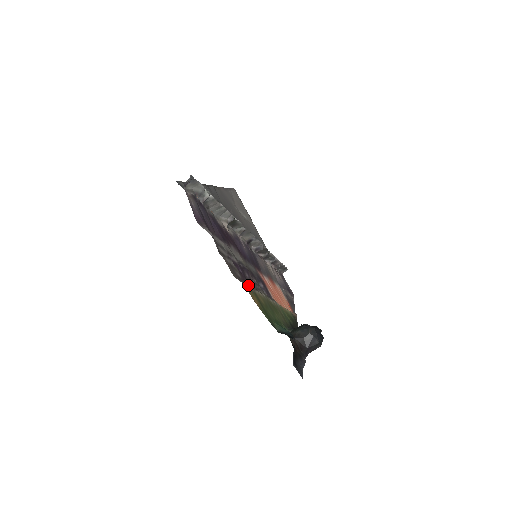
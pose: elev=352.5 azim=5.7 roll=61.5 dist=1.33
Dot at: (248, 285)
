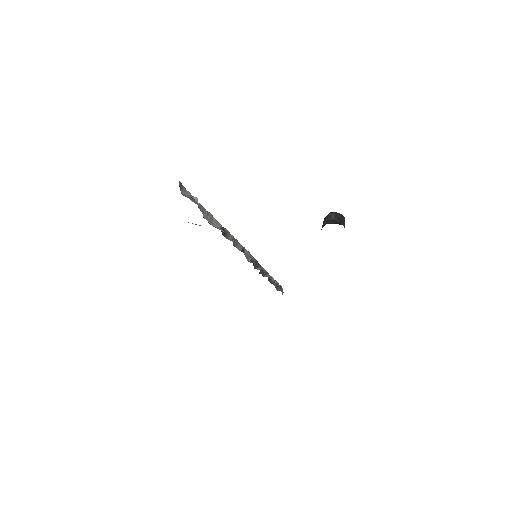
Dot at: occluded
